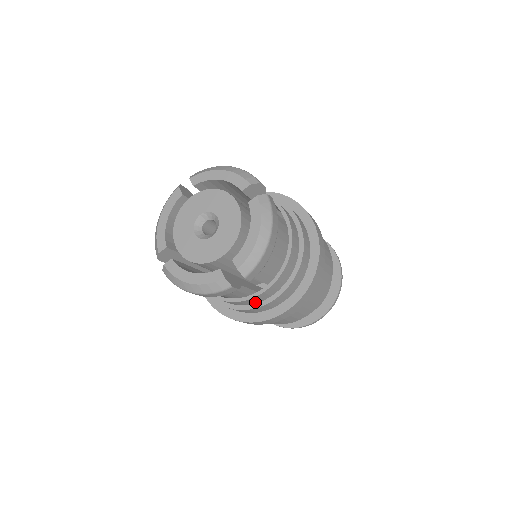
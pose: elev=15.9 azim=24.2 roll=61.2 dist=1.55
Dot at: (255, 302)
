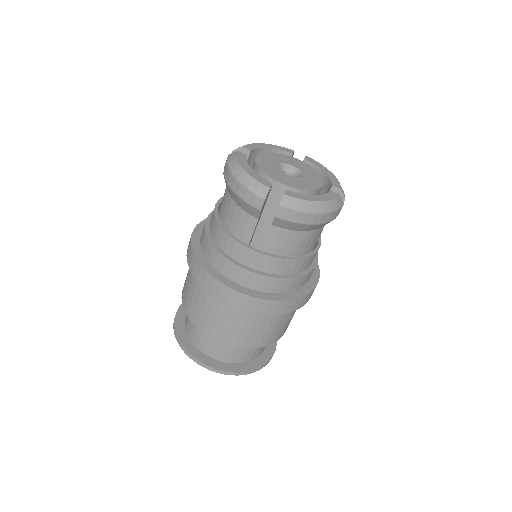
Dot at: (309, 265)
